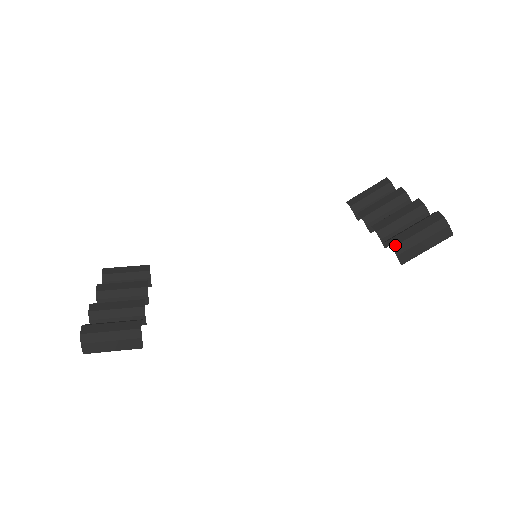
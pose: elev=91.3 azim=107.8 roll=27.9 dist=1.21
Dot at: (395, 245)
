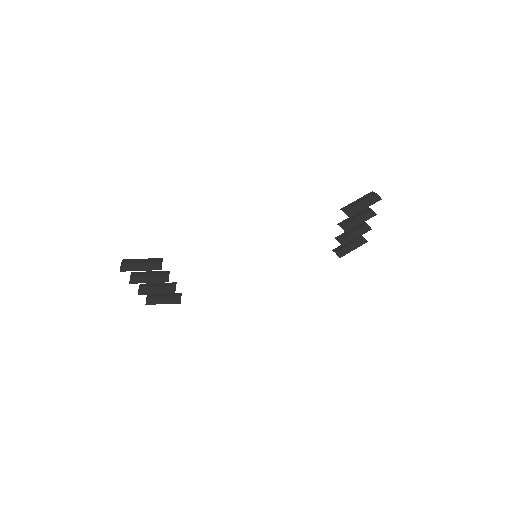
Dot at: (342, 208)
